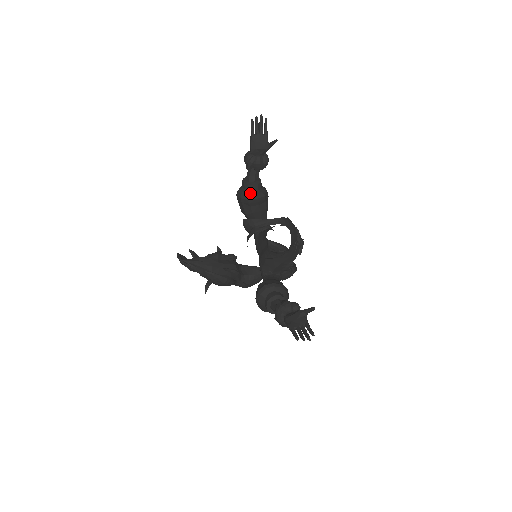
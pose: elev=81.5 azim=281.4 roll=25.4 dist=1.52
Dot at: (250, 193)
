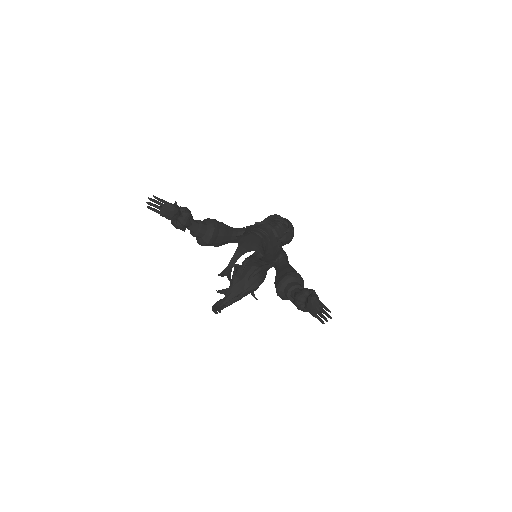
Dot at: (204, 238)
